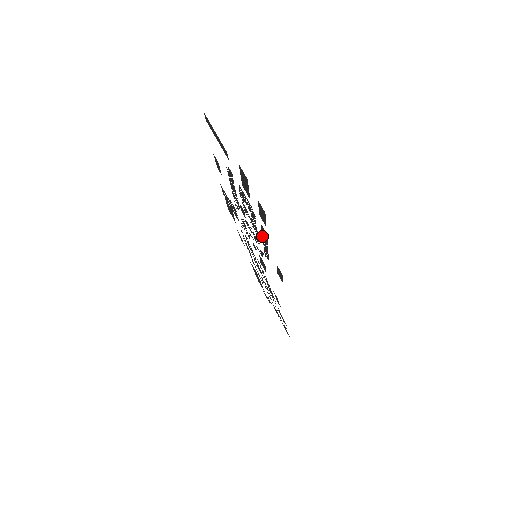
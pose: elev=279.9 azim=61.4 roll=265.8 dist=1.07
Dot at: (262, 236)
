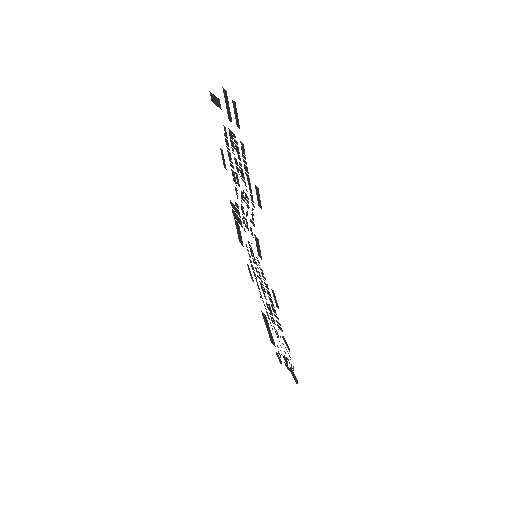
Dot at: (245, 166)
